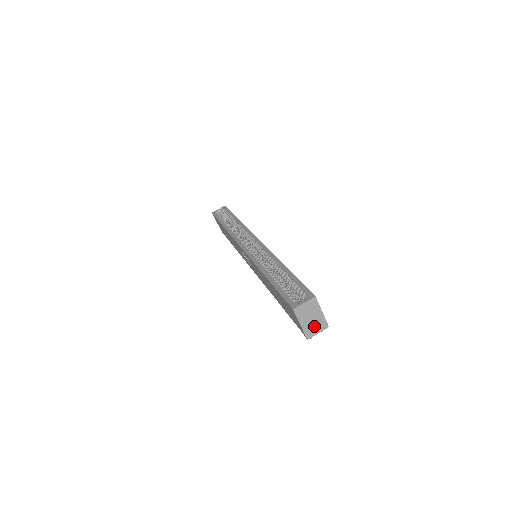
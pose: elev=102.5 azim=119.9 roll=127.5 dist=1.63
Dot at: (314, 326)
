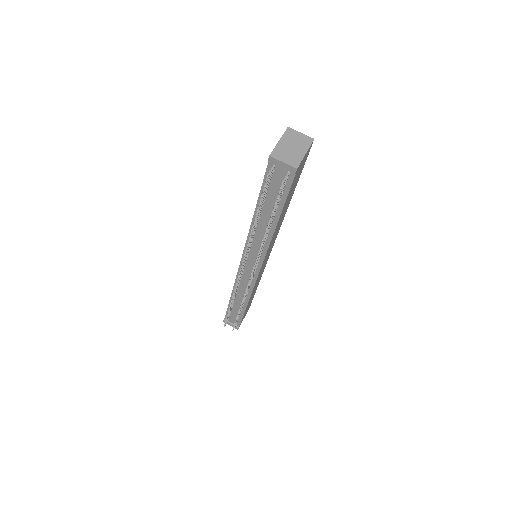
Dot at: (287, 154)
